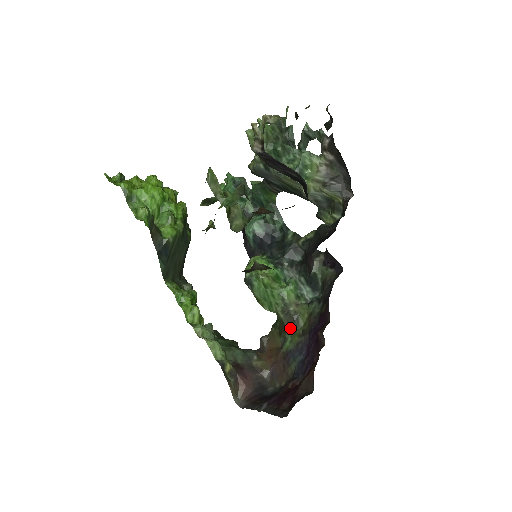
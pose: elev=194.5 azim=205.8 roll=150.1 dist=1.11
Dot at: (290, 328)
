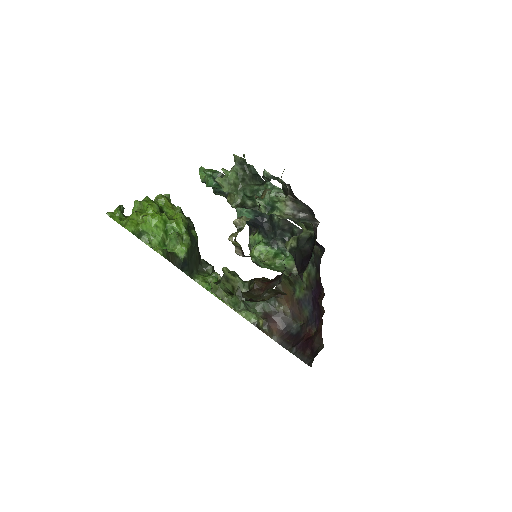
Dot at: (296, 283)
